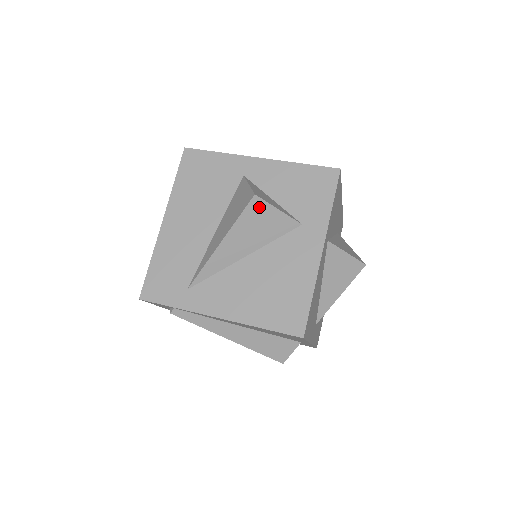
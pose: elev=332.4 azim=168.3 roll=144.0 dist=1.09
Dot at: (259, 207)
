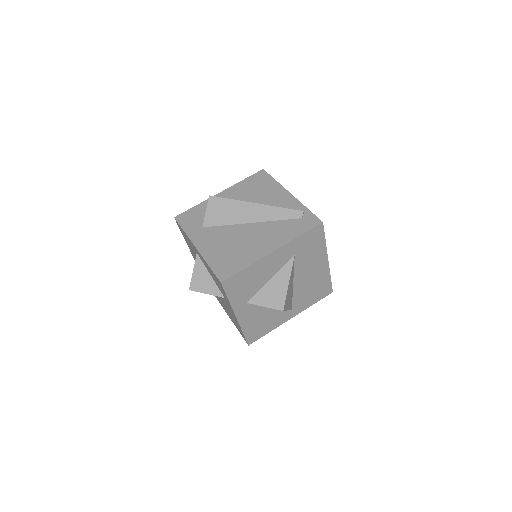
Dot at: (197, 291)
